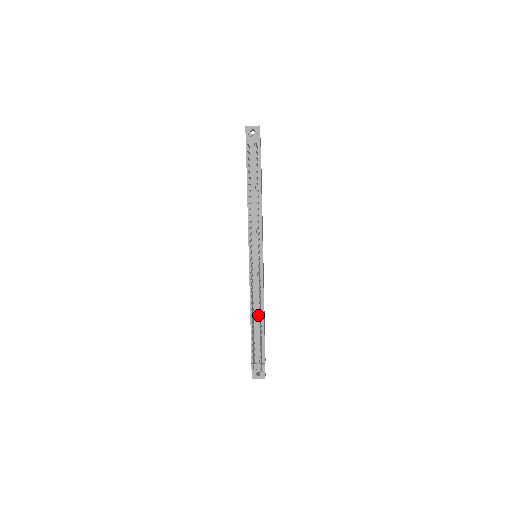
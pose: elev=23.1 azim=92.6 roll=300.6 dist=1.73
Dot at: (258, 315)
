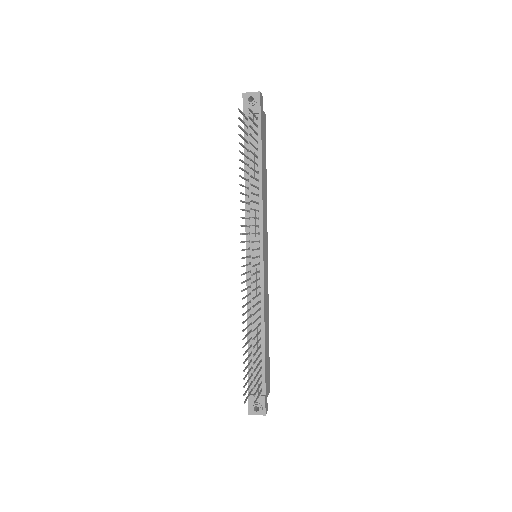
Dot at: (257, 331)
